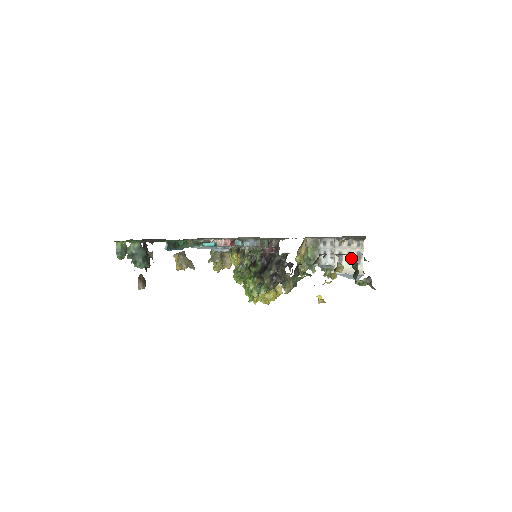
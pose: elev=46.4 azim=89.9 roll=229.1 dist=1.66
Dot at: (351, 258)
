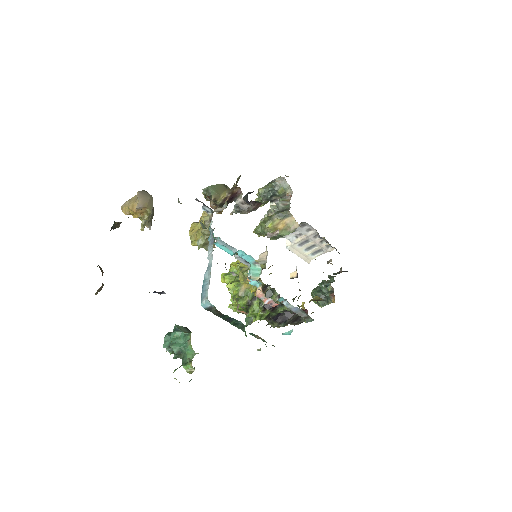
Dot at: occluded
